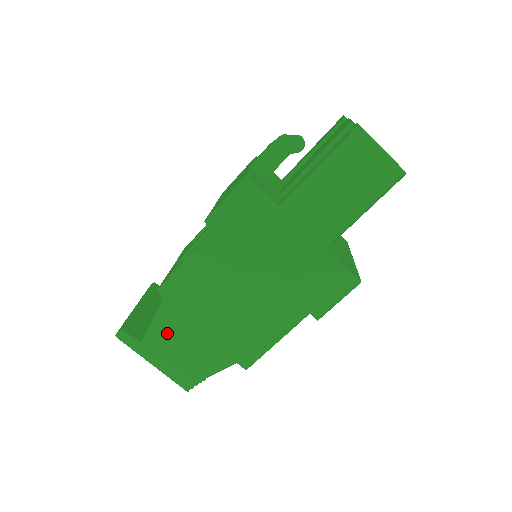
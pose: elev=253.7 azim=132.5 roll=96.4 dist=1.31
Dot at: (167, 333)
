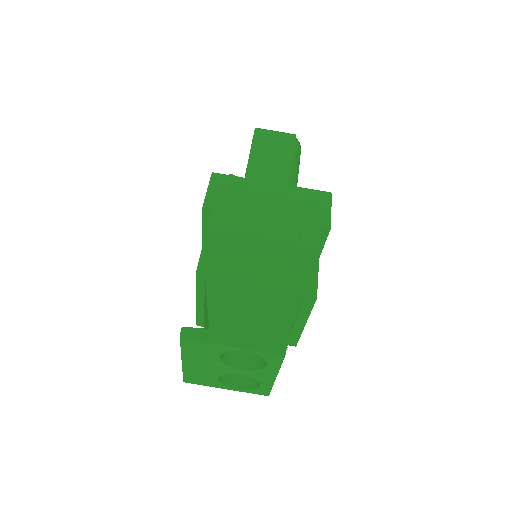
Dot at: (227, 305)
